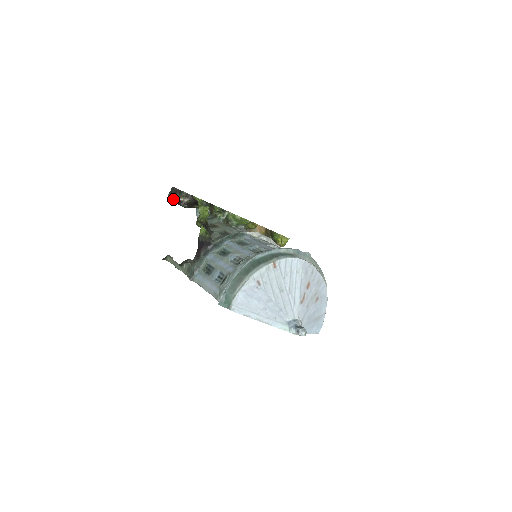
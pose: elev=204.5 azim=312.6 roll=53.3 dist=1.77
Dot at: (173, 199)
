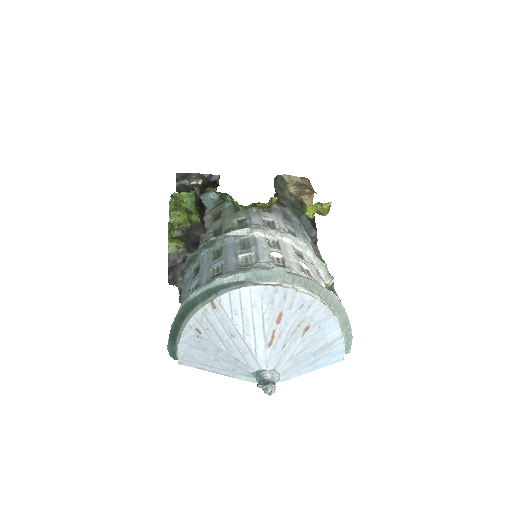
Dot at: (182, 187)
